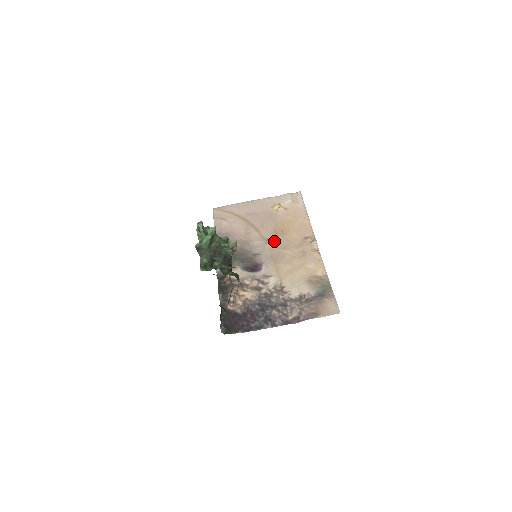
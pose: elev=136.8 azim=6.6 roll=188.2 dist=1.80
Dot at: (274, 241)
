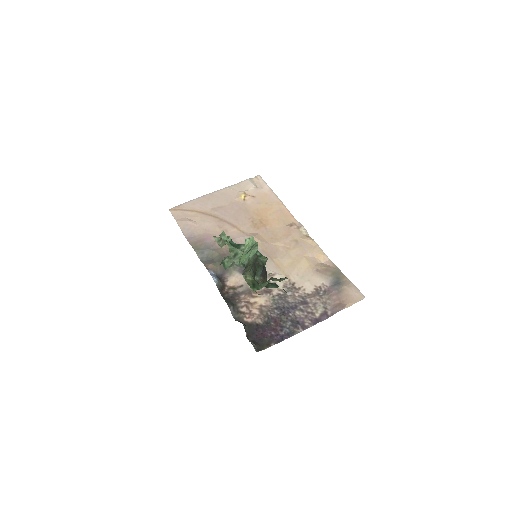
Dot at: (258, 235)
